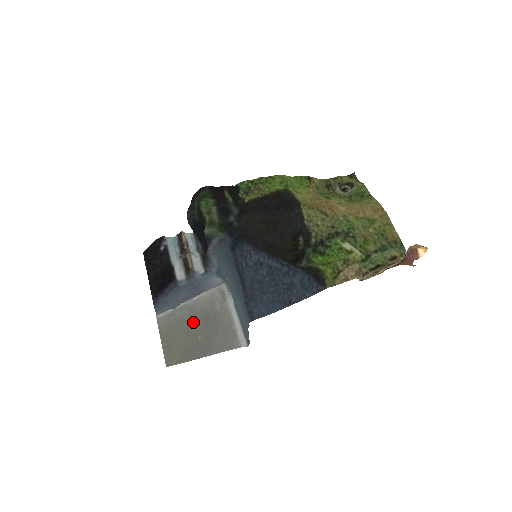
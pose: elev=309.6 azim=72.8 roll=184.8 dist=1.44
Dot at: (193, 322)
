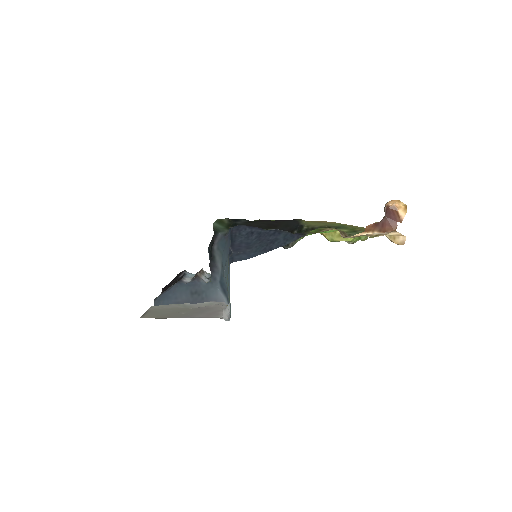
Dot at: (184, 309)
